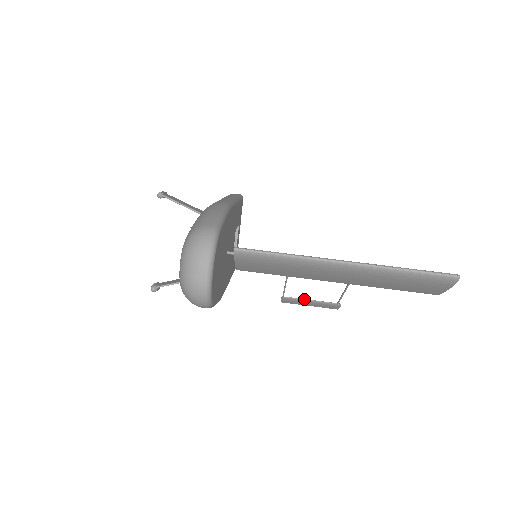
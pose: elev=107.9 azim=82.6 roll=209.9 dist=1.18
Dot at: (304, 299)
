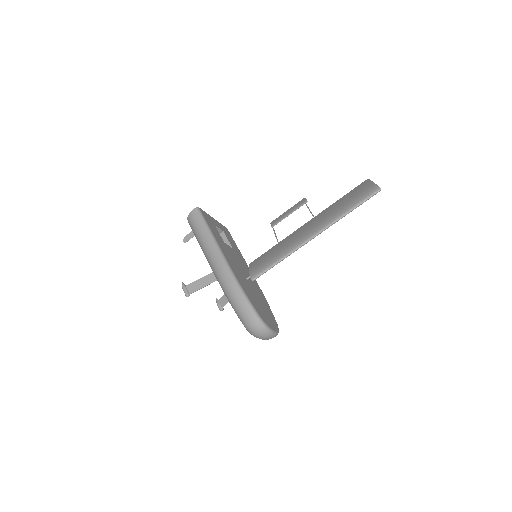
Dot at: occluded
